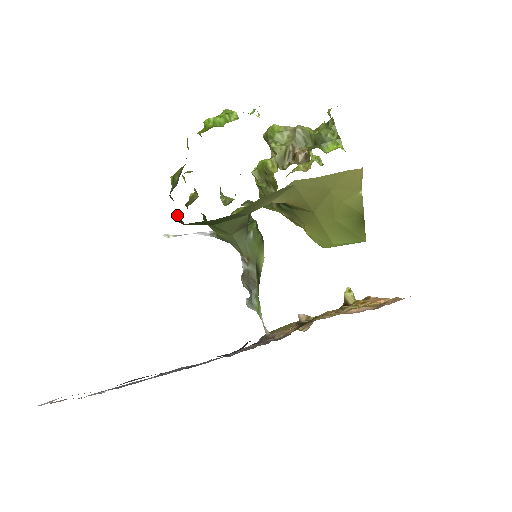
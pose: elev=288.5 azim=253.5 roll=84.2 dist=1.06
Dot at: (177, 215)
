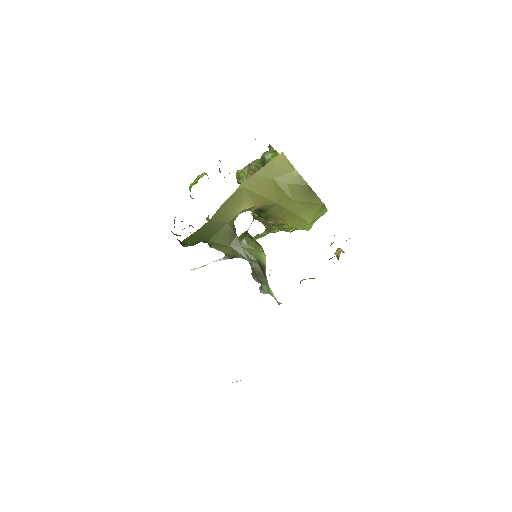
Dot at: (178, 240)
